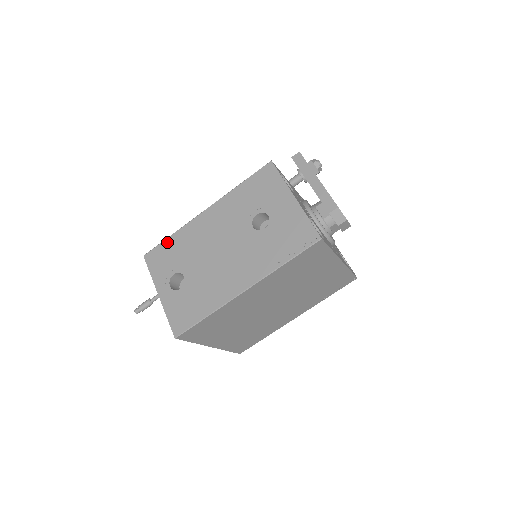
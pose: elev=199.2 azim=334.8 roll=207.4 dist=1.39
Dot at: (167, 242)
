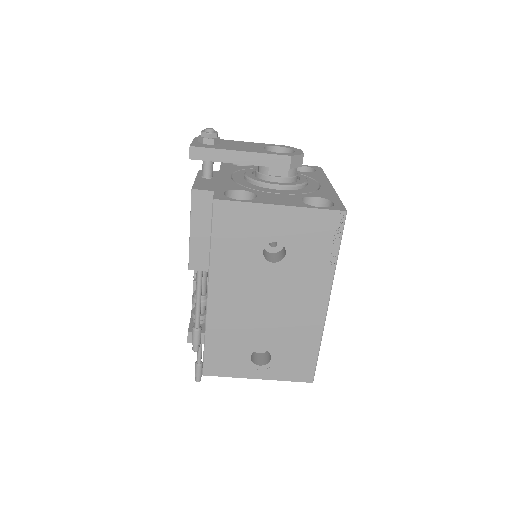
Dot at: (209, 348)
